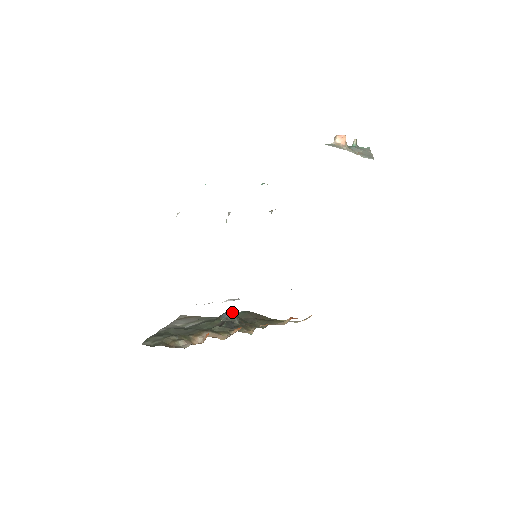
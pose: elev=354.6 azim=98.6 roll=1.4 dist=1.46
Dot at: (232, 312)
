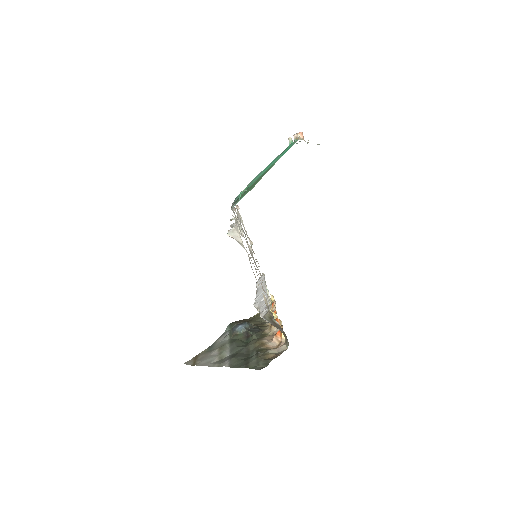
Dot at: (243, 322)
